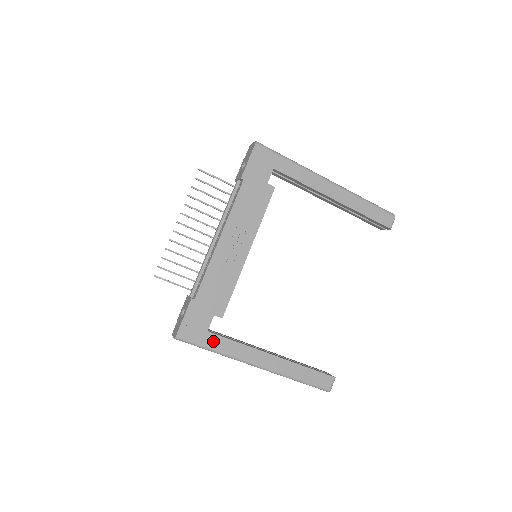
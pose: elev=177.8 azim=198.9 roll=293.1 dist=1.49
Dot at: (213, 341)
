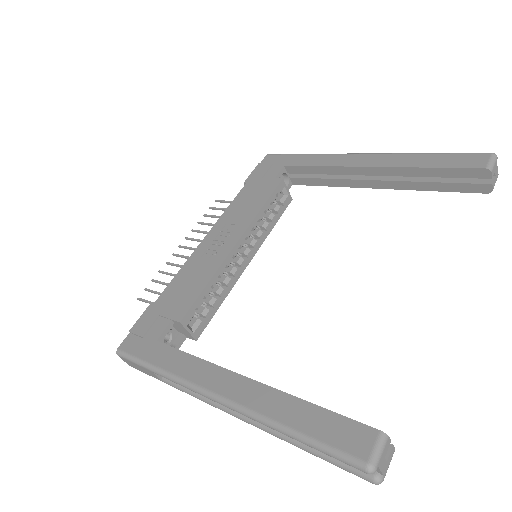
Dot at: (159, 354)
